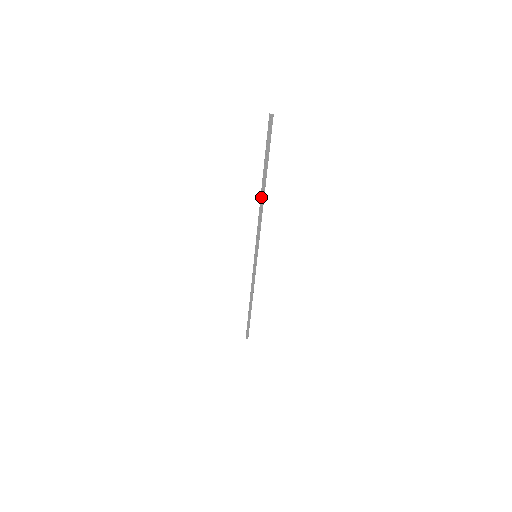
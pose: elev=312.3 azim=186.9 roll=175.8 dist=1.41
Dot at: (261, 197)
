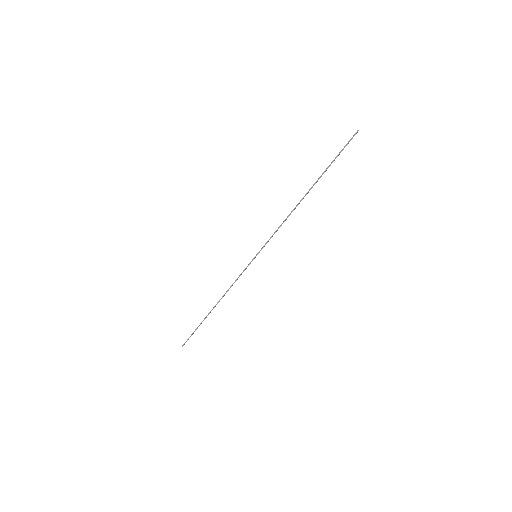
Dot at: occluded
